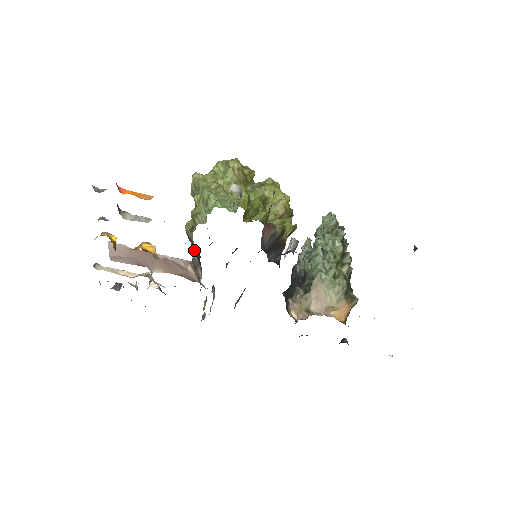
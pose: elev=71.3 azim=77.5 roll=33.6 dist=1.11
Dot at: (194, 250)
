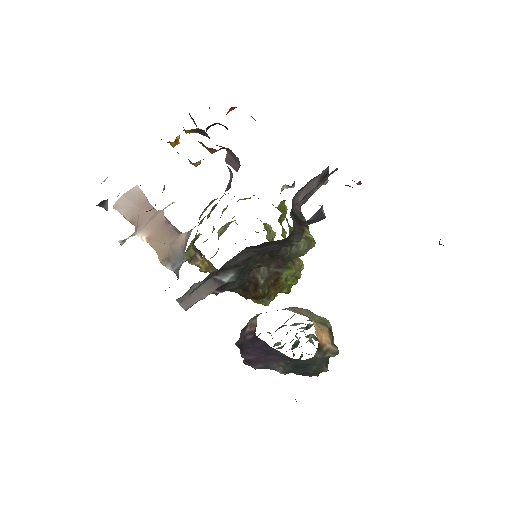
Dot at: occluded
